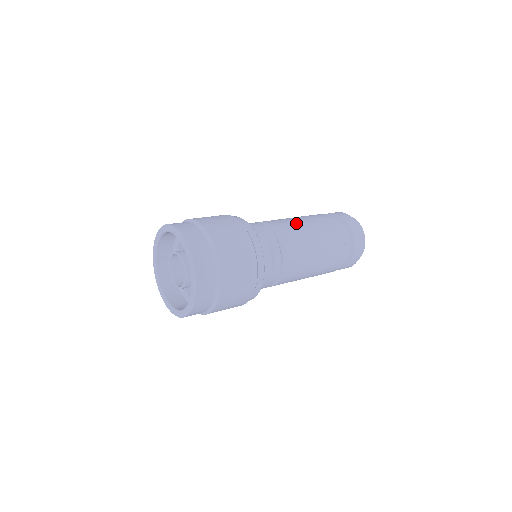
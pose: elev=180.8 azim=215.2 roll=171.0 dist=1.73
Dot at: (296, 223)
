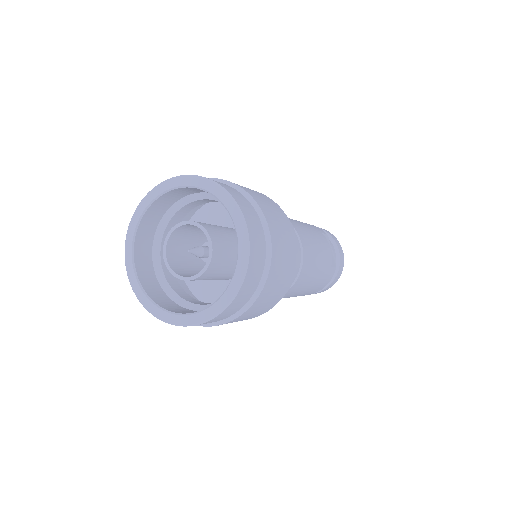
Dot at: occluded
